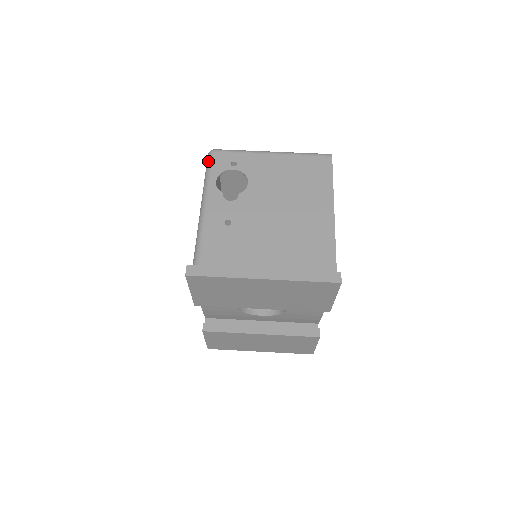
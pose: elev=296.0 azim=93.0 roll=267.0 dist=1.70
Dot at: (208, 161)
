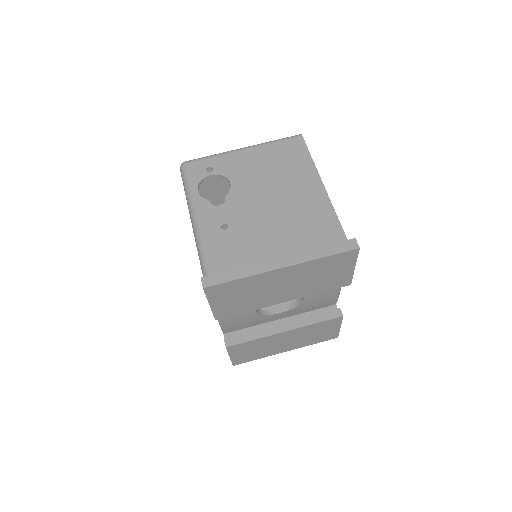
Dot at: (183, 174)
